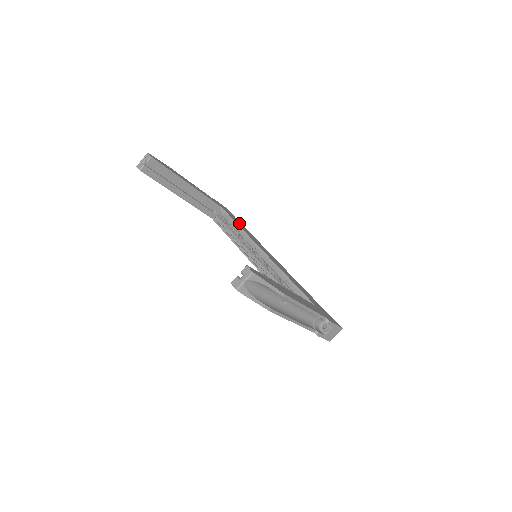
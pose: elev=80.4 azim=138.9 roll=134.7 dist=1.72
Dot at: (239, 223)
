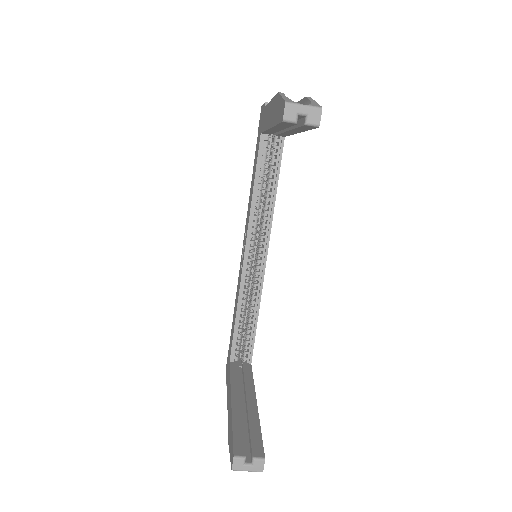
Dot at: occluded
